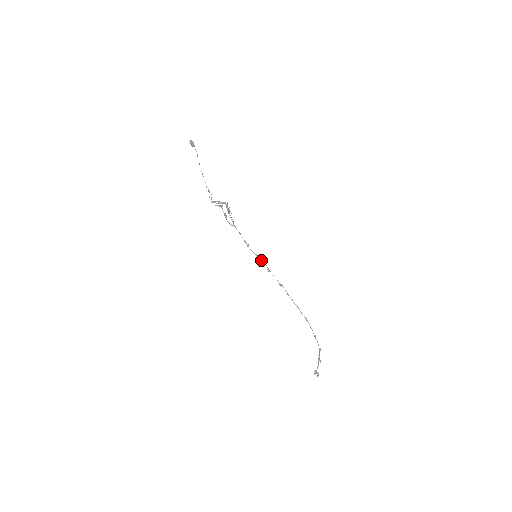
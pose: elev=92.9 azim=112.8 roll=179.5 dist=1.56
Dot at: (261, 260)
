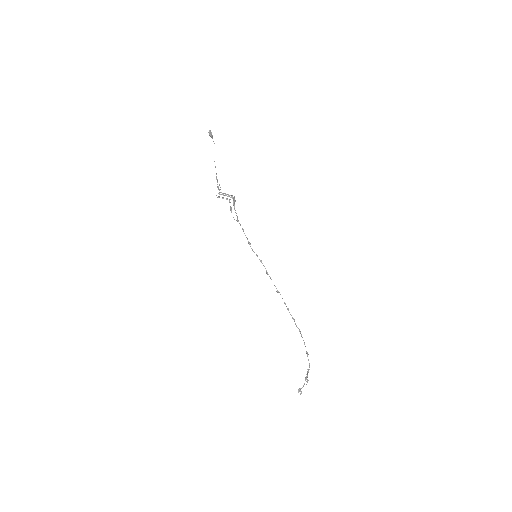
Dot at: (260, 261)
